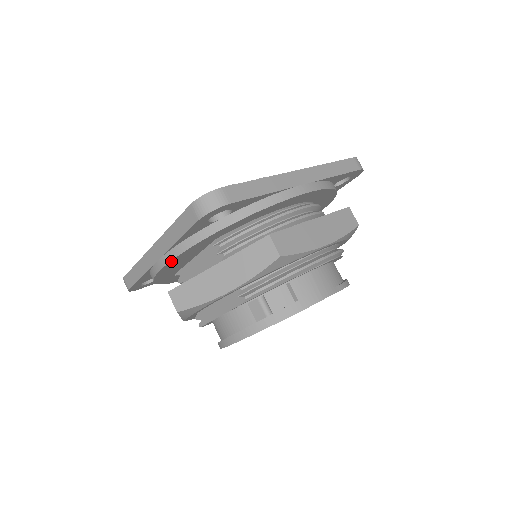
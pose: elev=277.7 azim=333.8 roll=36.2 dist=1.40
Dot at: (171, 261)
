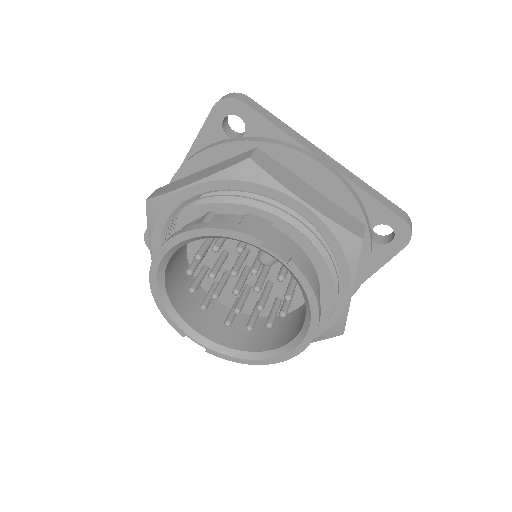
Dot at: (180, 170)
